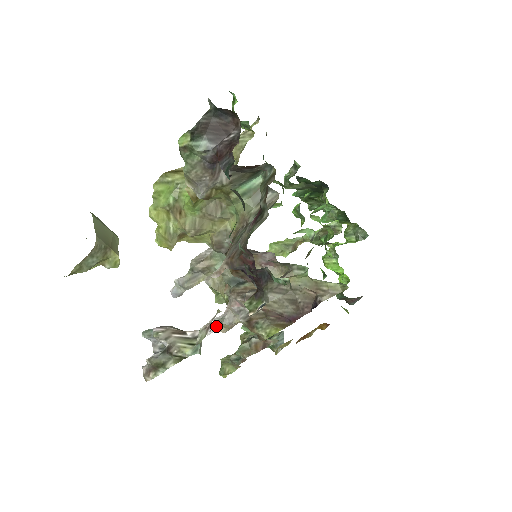
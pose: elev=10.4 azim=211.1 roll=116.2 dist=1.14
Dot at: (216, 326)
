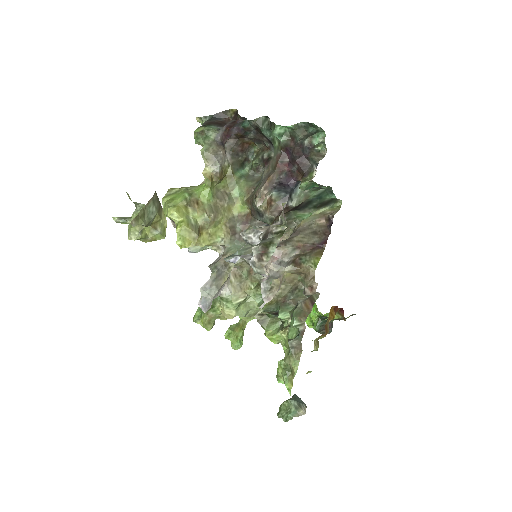
Dot at: (267, 289)
